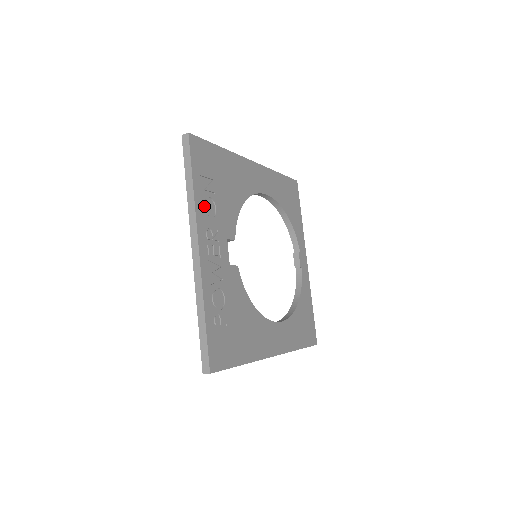
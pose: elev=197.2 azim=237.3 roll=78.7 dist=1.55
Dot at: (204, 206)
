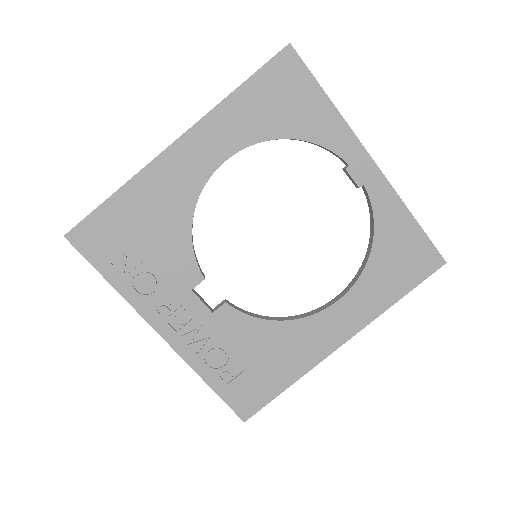
Dot at: (138, 289)
